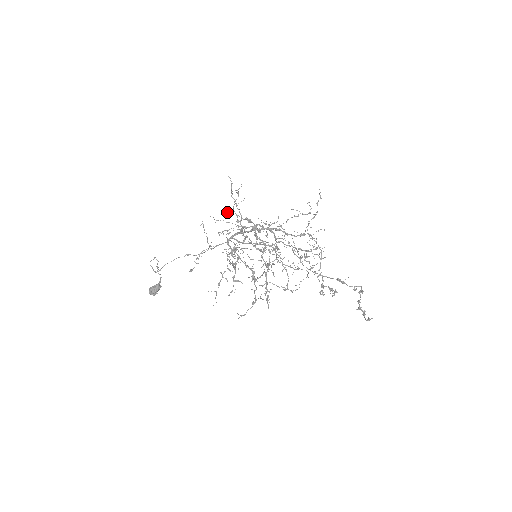
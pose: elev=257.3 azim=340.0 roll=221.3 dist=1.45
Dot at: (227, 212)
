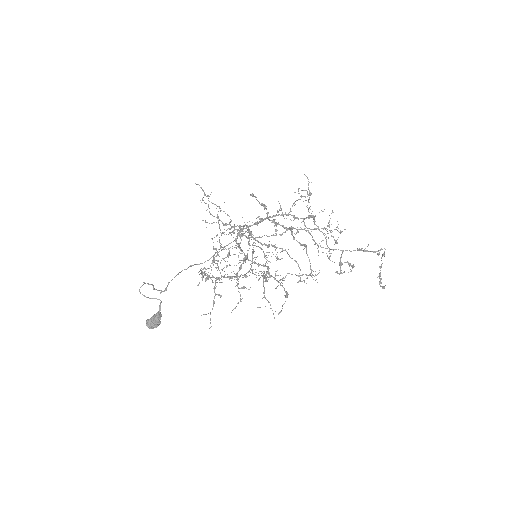
Dot at: (253, 194)
